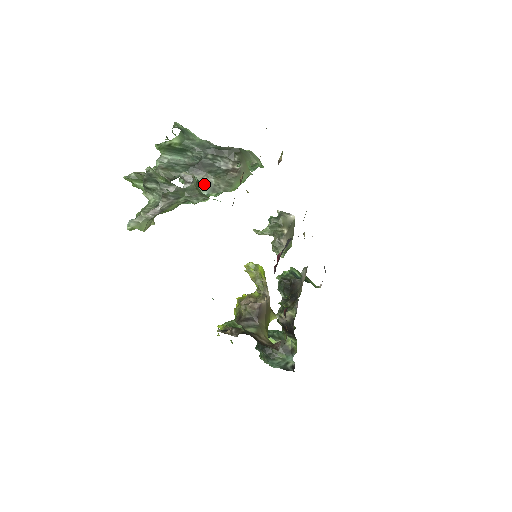
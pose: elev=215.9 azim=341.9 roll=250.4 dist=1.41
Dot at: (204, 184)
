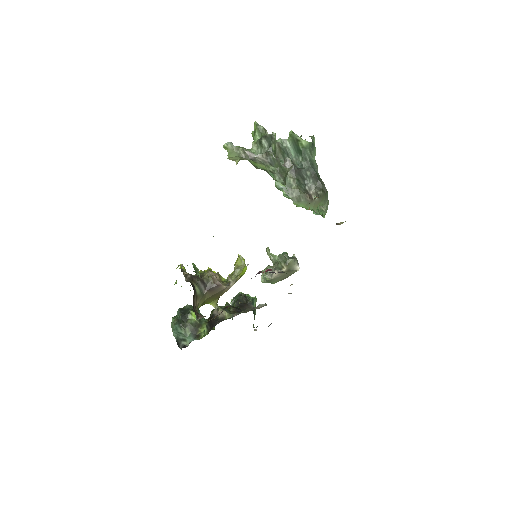
Dot at: (287, 181)
